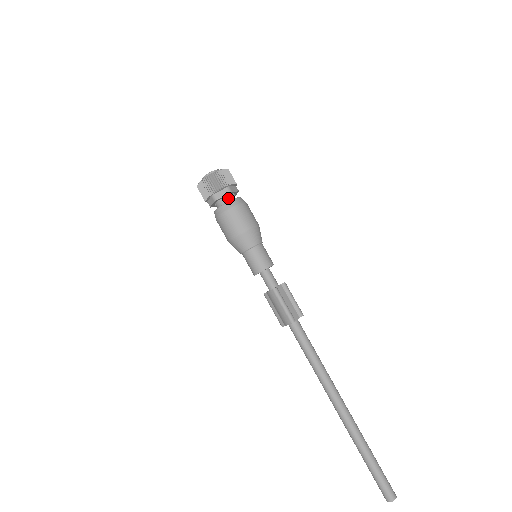
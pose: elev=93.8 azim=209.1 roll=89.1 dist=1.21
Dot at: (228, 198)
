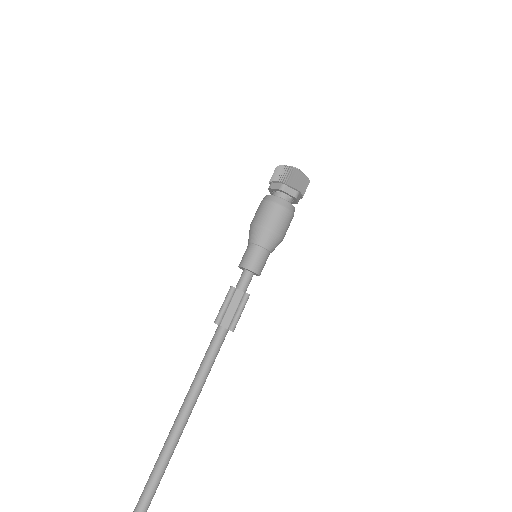
Dot at: (279, 194)
